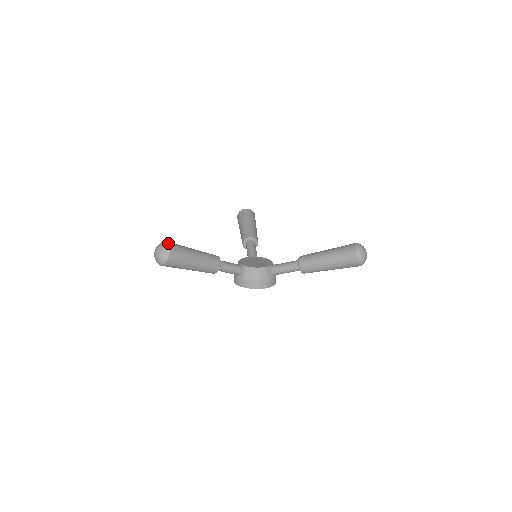
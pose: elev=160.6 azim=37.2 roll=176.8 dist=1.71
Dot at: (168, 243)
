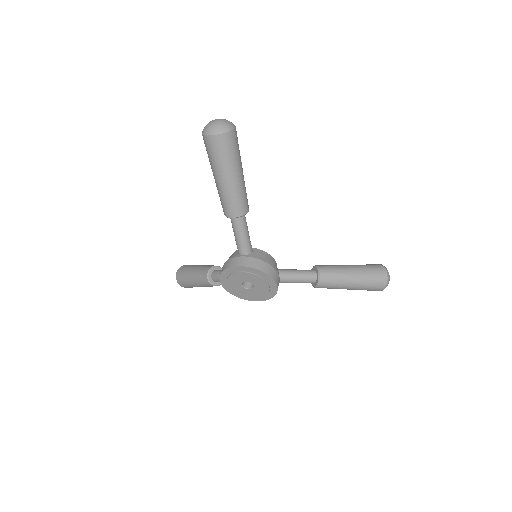
Dot at: occluded
